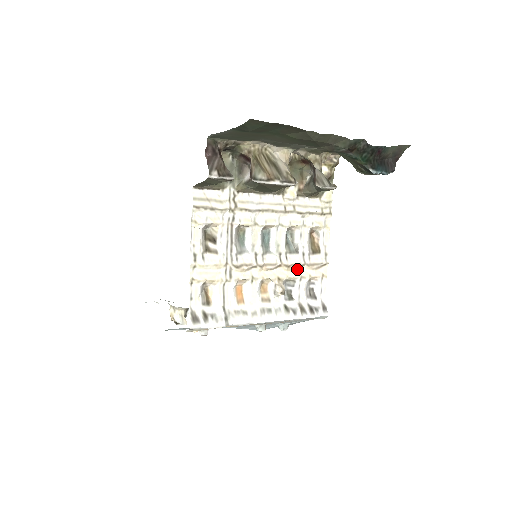
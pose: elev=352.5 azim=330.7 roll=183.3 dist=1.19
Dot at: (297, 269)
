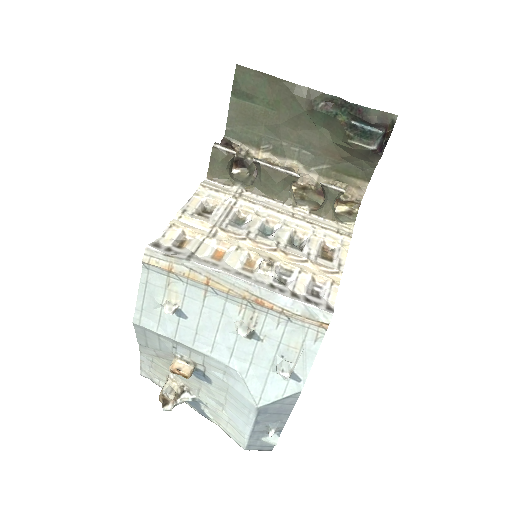
Dot at: (298, 264)
